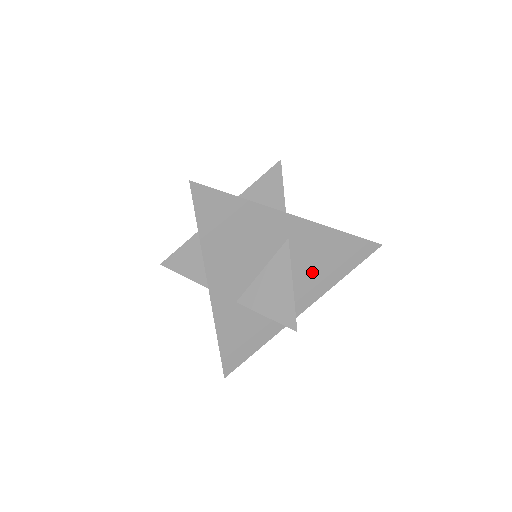
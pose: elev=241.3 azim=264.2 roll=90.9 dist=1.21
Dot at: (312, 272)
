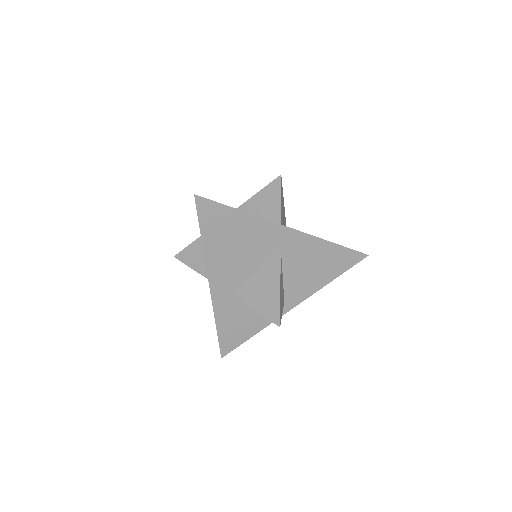
Dot at: (302, 275)
